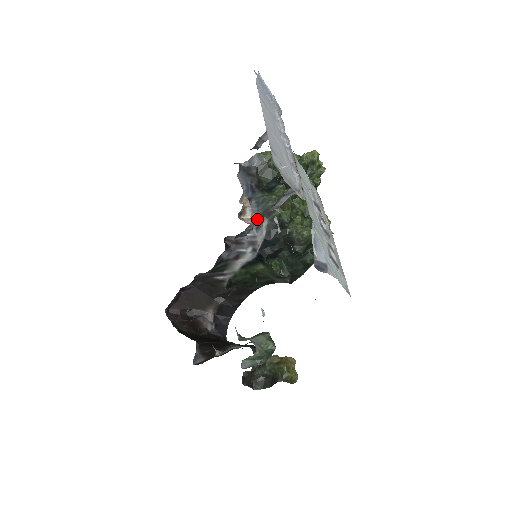
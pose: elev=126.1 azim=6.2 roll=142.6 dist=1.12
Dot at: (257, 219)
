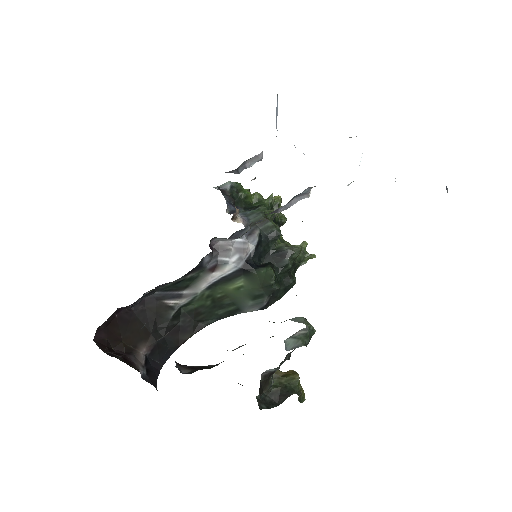
Dot at: occluded
